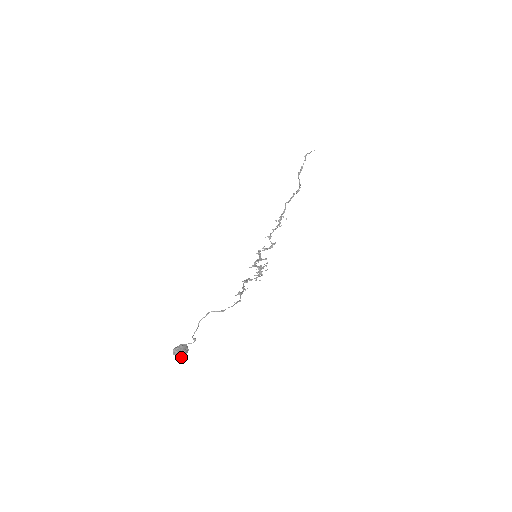
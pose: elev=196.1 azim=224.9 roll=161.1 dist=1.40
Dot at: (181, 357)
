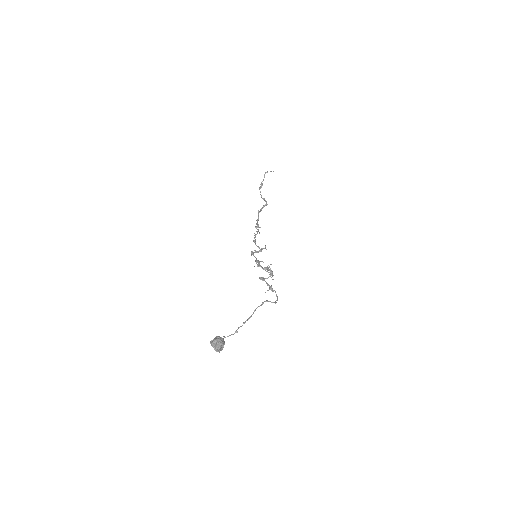
Dot at: (219, 351)
